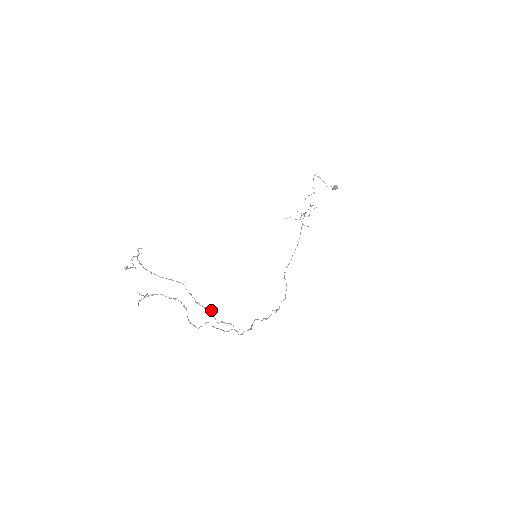
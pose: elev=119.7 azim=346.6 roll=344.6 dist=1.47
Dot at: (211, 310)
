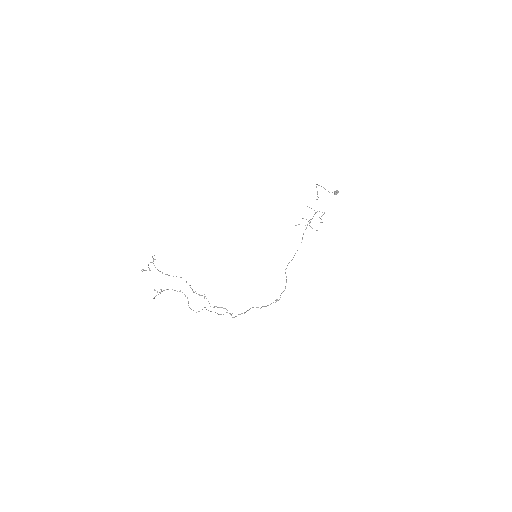
Dot at: (204, 296)
